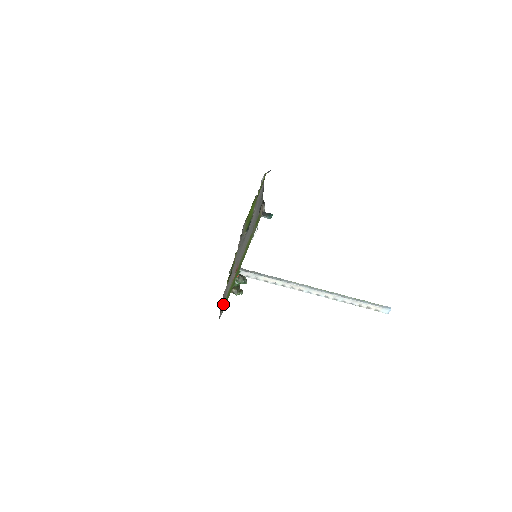
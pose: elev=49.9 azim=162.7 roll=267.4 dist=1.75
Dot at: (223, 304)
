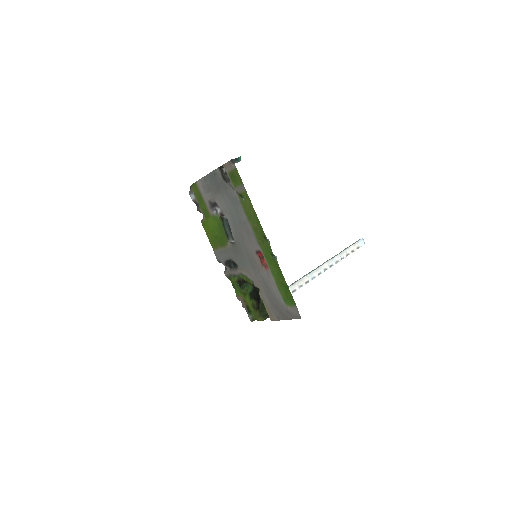
Dot at: (286, 307)
